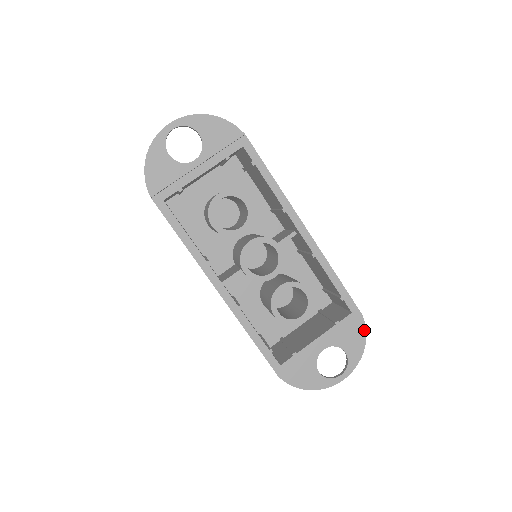
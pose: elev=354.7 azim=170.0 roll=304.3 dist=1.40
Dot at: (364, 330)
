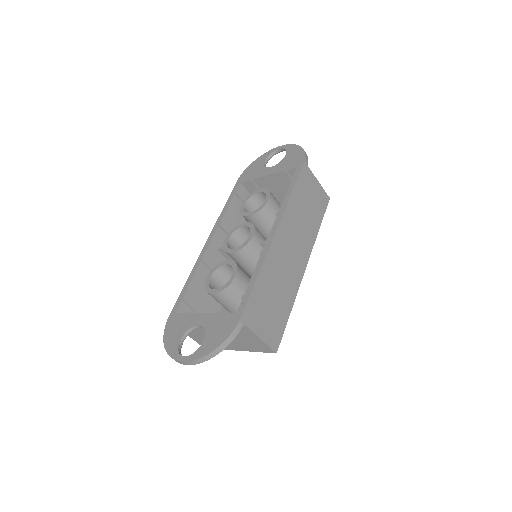
Dot at: (228, 335)
